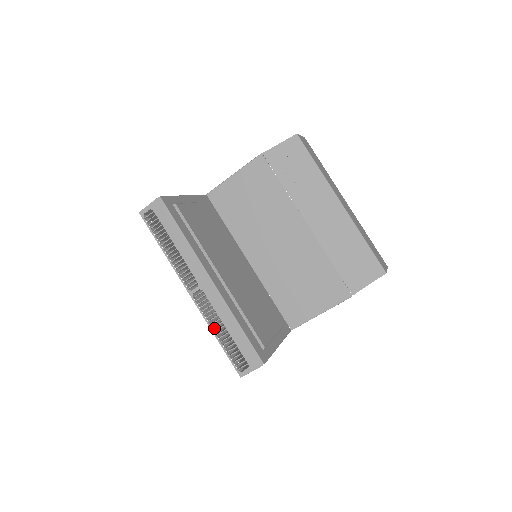
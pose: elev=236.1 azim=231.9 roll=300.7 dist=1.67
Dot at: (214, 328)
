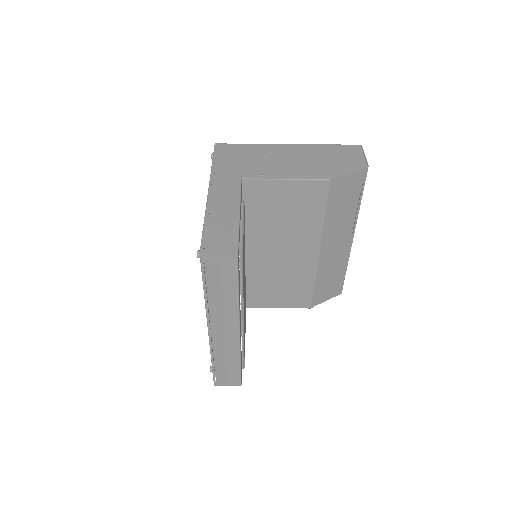
Dot at: occluded
